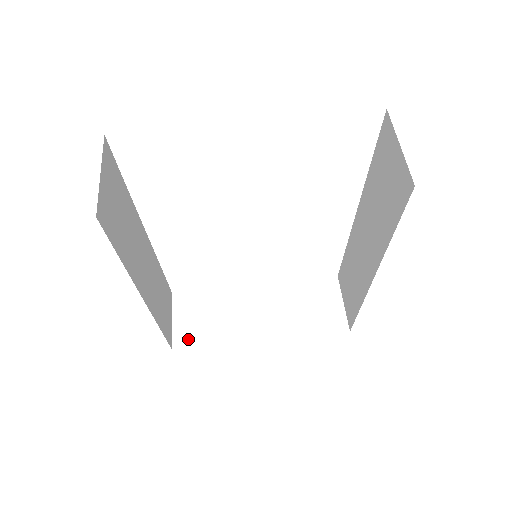
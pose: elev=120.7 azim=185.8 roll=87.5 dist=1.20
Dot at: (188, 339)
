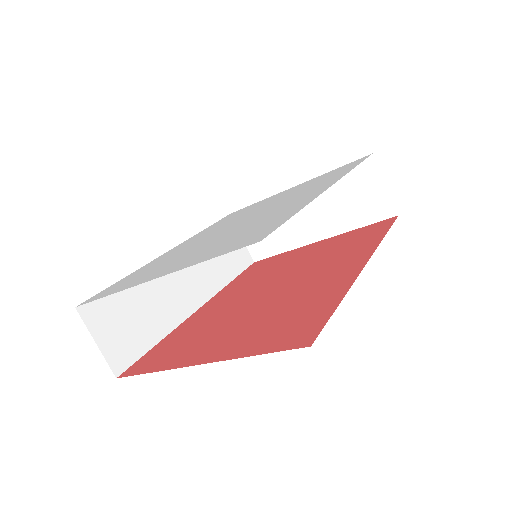
Dot at: (261, 251)
